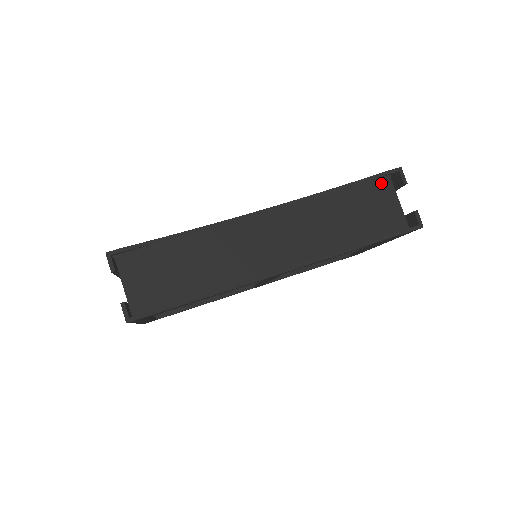
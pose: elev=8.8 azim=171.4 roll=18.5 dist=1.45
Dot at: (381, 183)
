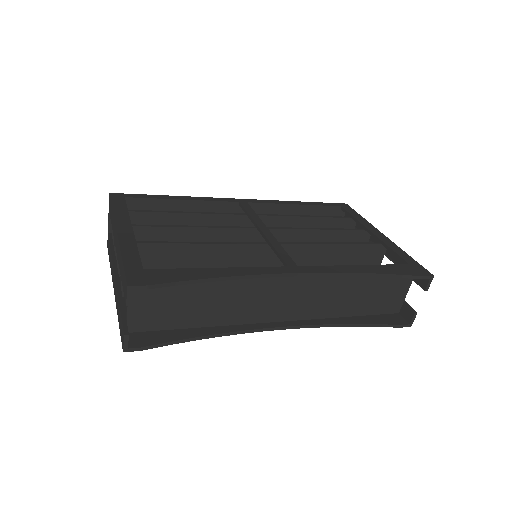
Dot at: occluded
